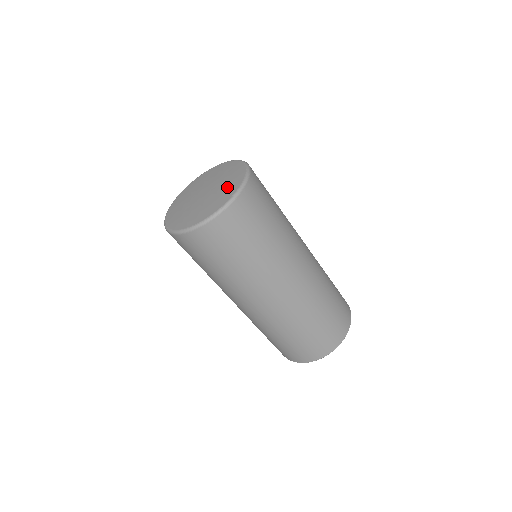
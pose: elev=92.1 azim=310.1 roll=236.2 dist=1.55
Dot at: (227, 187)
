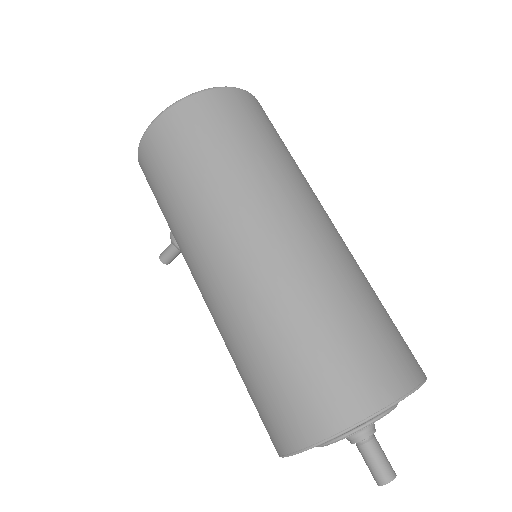
Dot at: occluded
